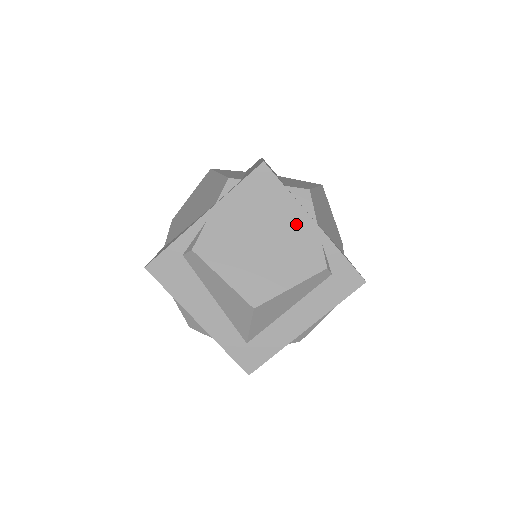
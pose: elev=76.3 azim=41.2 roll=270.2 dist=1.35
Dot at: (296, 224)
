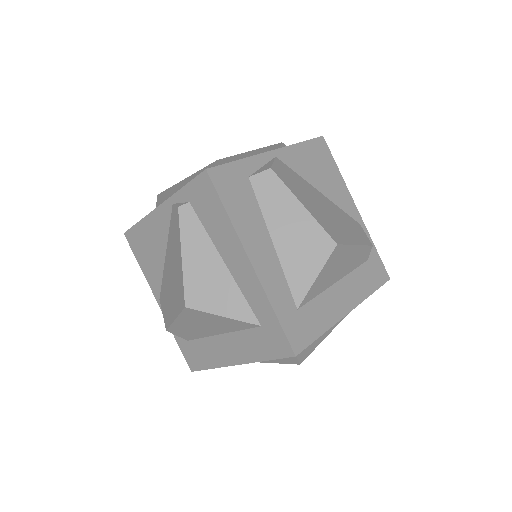
Dot at: (343, 200)
